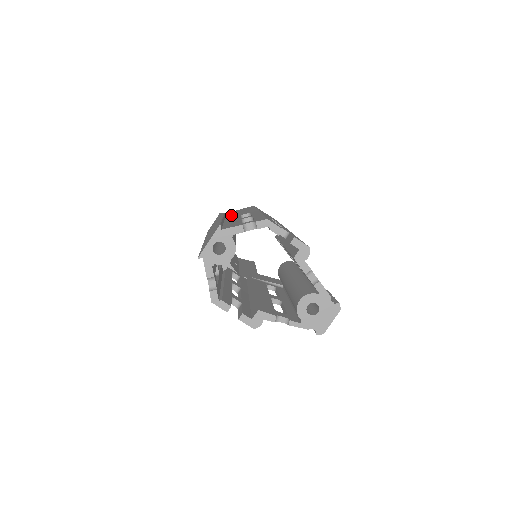
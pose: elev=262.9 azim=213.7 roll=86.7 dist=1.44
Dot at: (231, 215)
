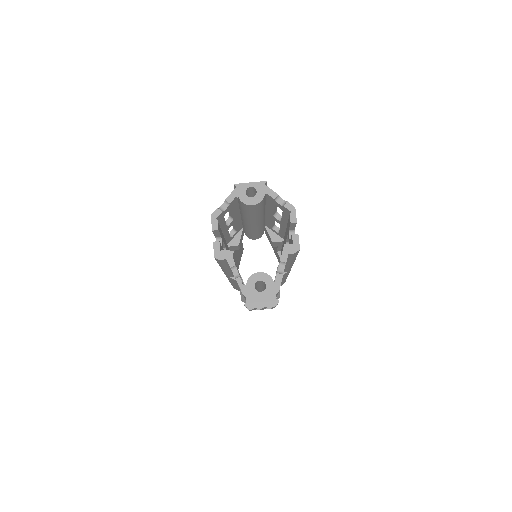
Dot at: occluded
